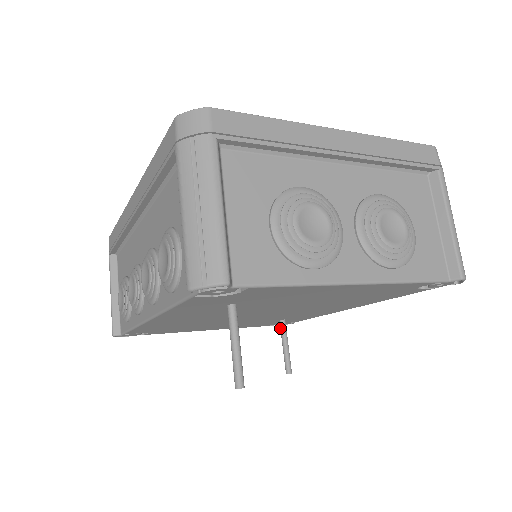
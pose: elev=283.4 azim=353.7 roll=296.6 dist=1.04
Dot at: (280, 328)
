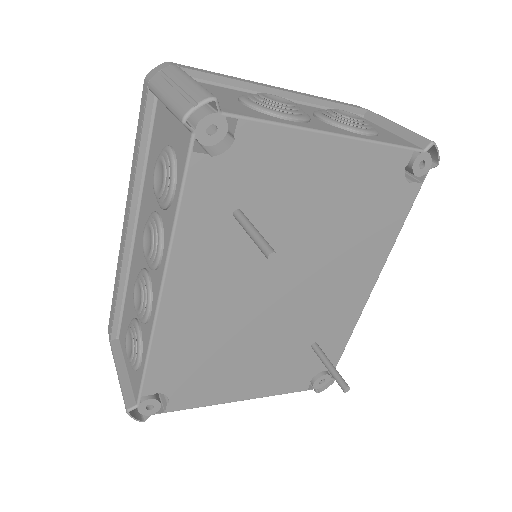
Dot at: (315, 352)
